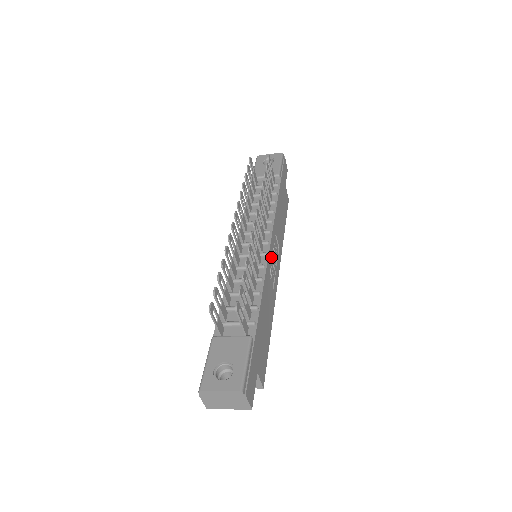
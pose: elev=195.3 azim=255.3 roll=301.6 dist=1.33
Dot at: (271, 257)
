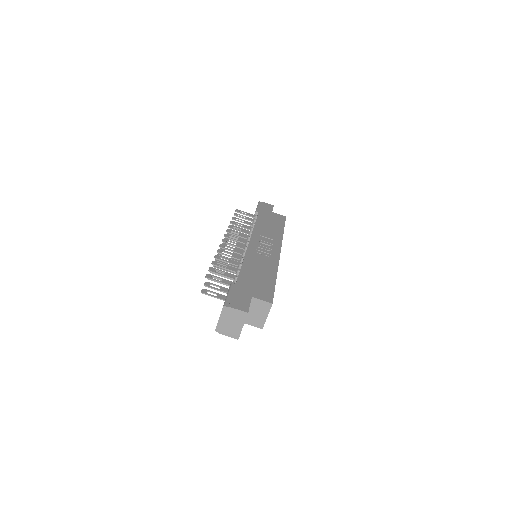
Dot at: (255, 246)
